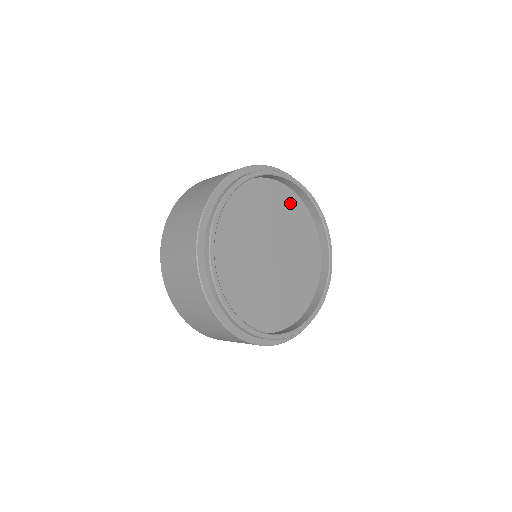
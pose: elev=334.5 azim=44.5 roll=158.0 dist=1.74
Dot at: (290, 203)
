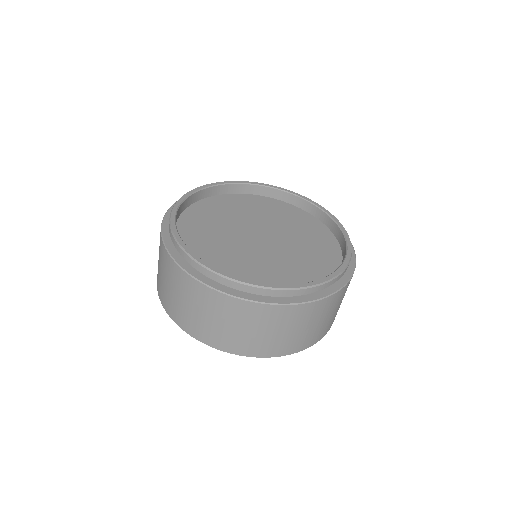
Dot at: (213, 206)
